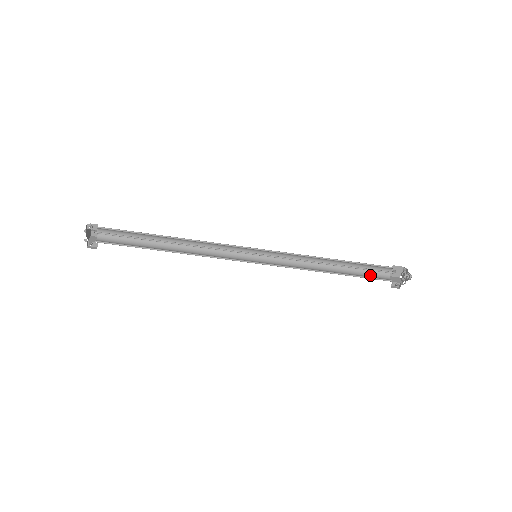
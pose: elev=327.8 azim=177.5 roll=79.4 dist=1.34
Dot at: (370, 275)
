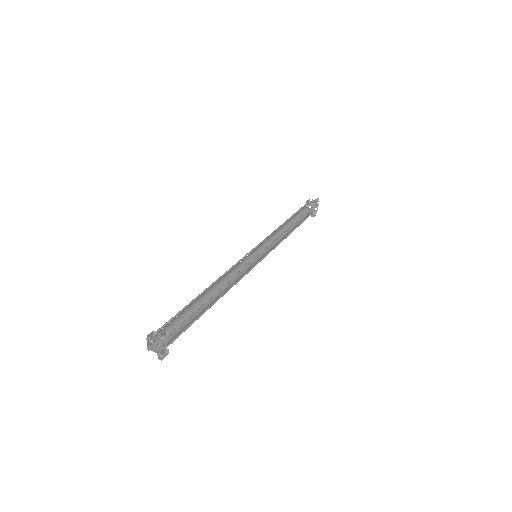
Dot at: (301, 218)
